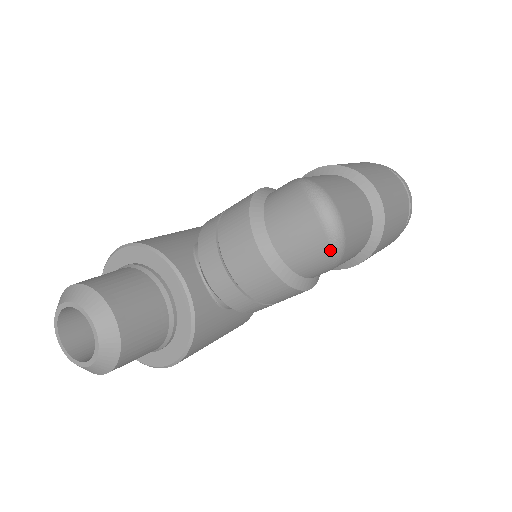
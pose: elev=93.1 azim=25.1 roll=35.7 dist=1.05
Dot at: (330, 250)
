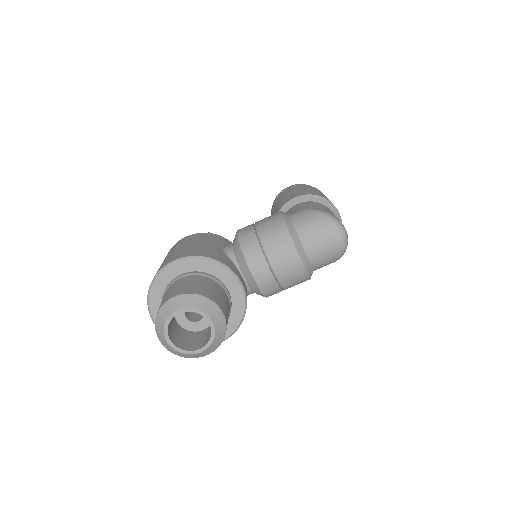
Dot at: (340, 255)
